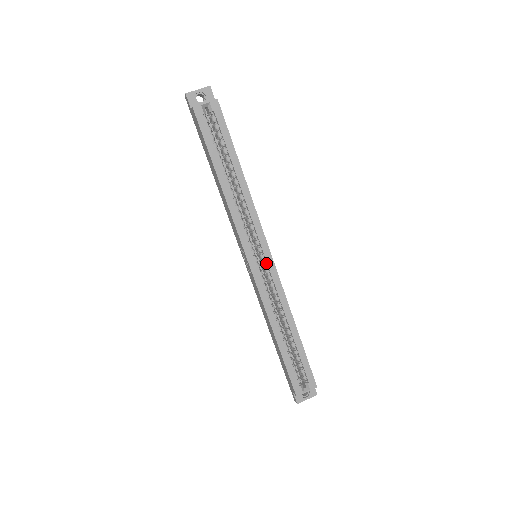
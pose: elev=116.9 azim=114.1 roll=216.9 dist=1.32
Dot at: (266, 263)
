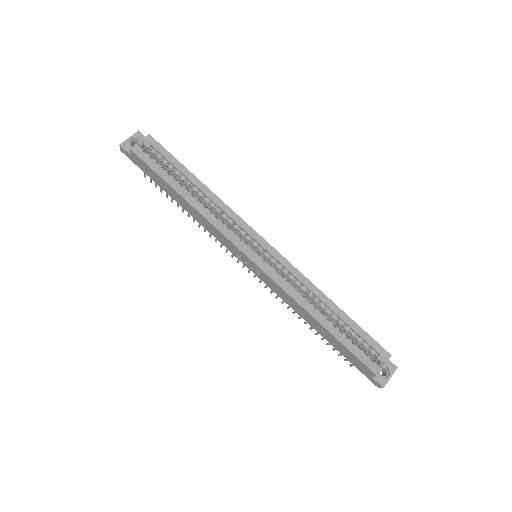
Dot at: (268, 254)
